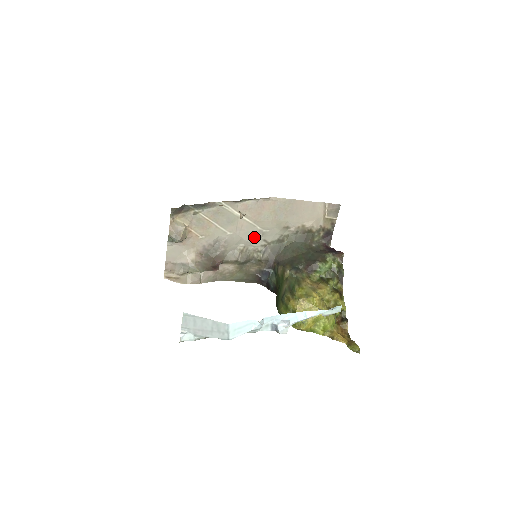
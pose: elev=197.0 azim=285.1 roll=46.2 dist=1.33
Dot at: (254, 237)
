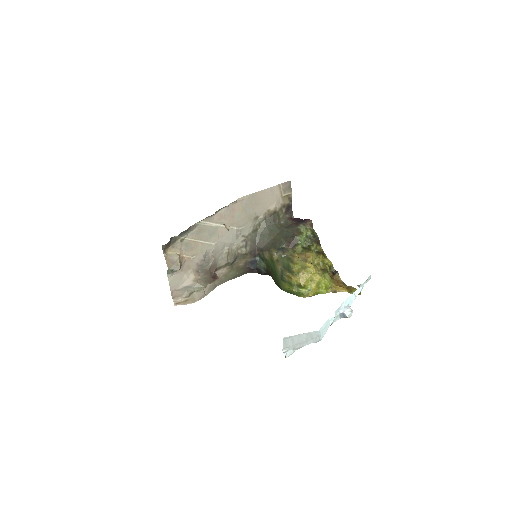
Dot at: (234, 237)
